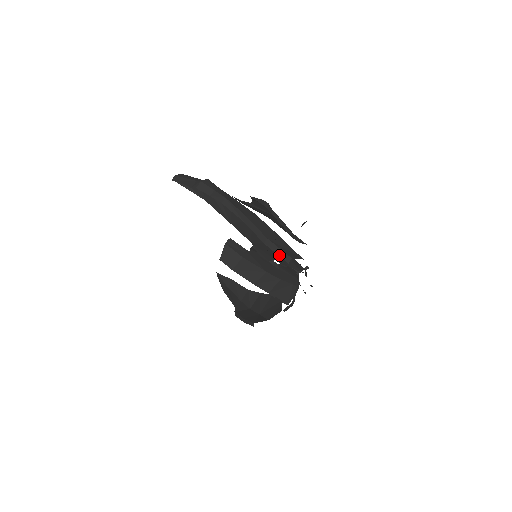
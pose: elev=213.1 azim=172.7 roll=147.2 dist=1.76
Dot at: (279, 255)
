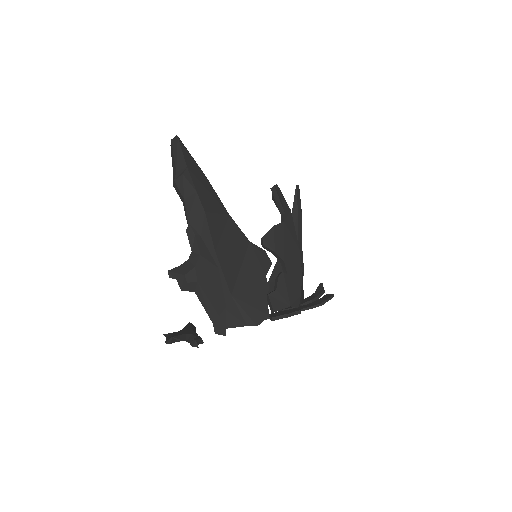
Dot at: occluded
